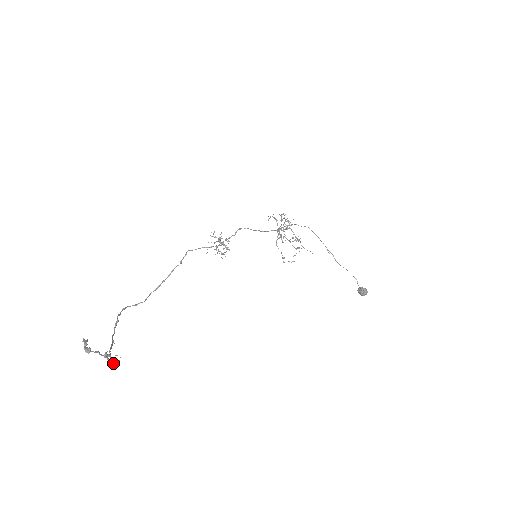
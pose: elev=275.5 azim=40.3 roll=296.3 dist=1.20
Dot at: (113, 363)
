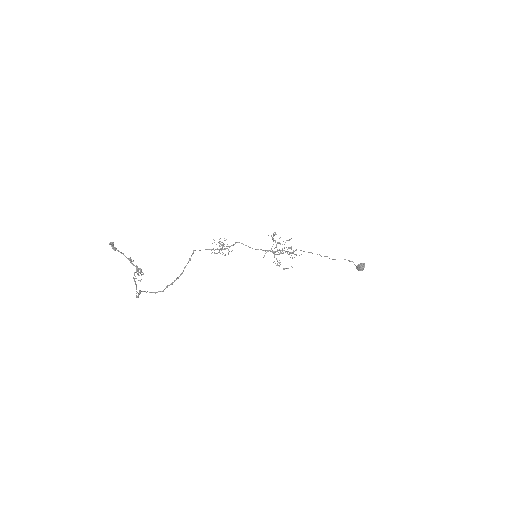
Dot at: (138, 269)
